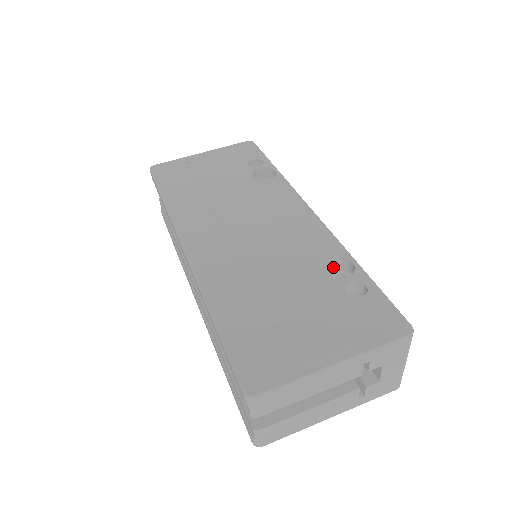
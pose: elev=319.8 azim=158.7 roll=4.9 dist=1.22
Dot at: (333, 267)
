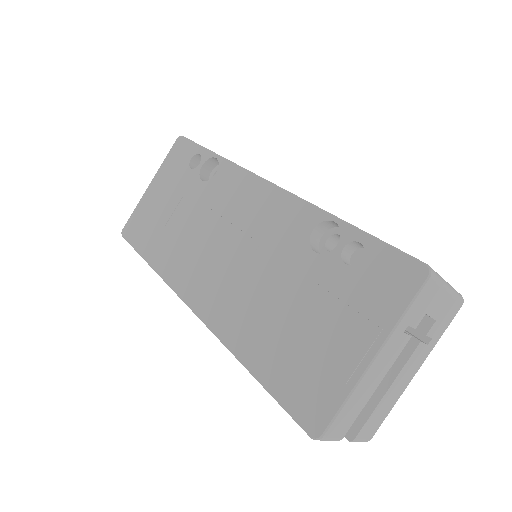
Dot at: (322, 233)
